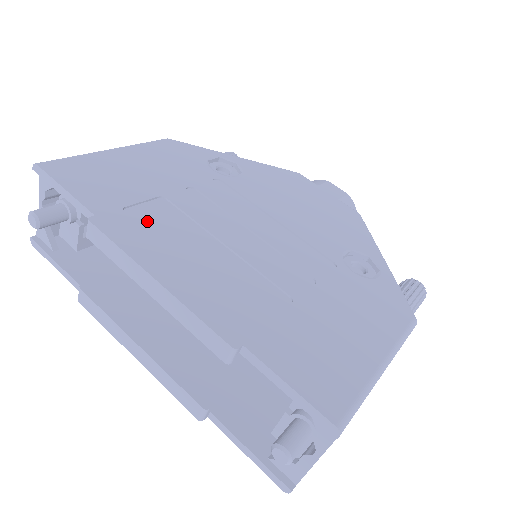
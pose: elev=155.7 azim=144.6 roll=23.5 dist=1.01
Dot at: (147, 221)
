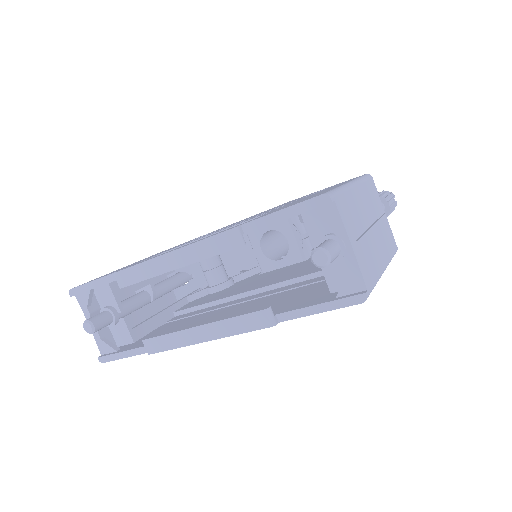
Dot at: occluded
